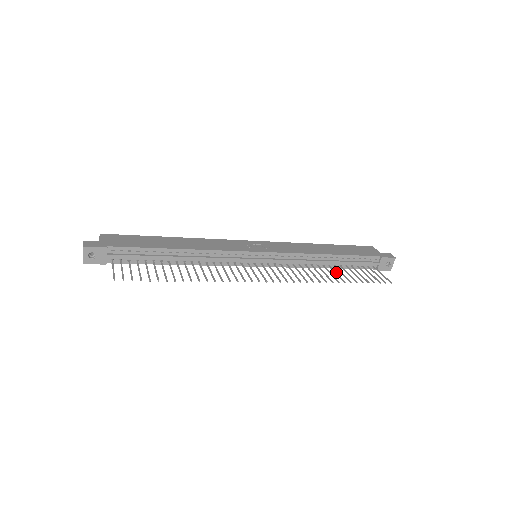
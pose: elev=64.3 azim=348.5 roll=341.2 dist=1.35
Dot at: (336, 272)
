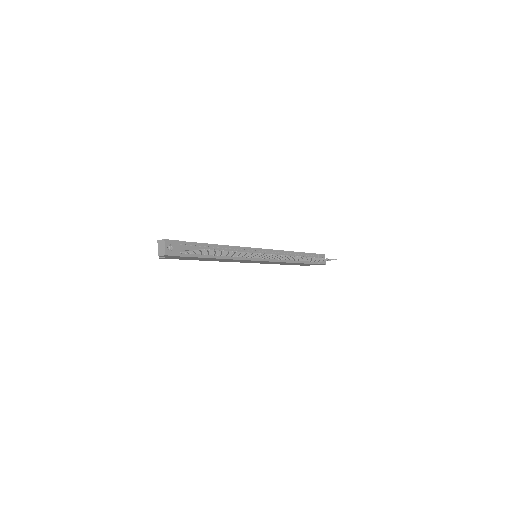
Dot at: (305, 259)
